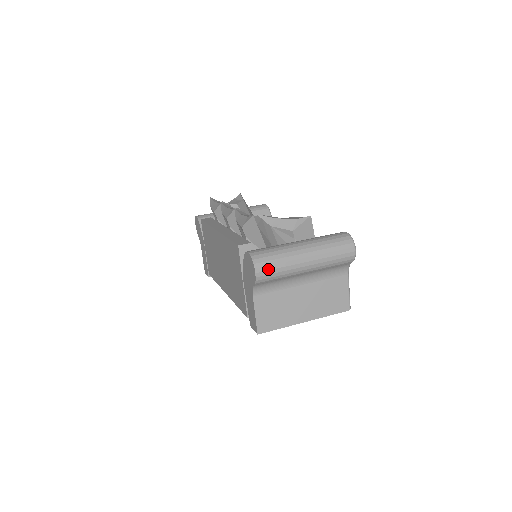
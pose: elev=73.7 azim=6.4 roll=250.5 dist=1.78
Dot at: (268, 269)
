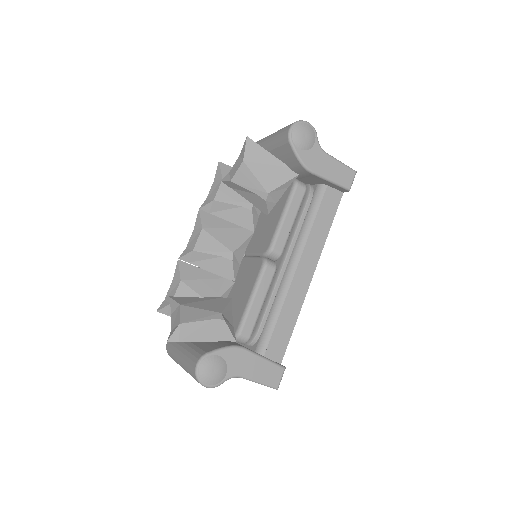
Dot at: occluded
